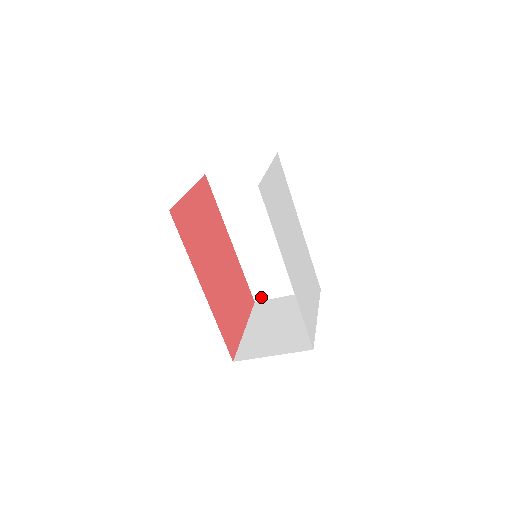
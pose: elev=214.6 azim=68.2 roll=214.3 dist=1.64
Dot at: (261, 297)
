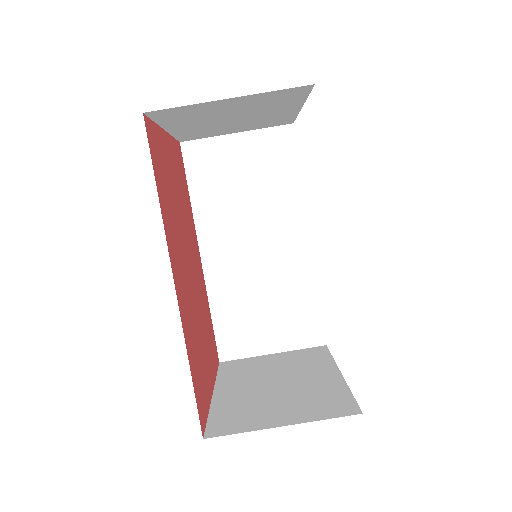
Dot at: (231, 354)
